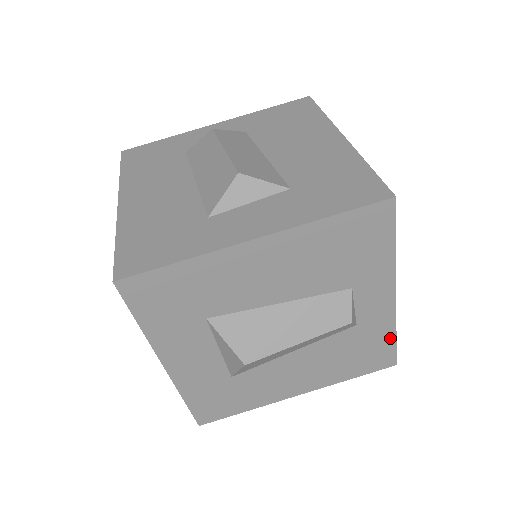
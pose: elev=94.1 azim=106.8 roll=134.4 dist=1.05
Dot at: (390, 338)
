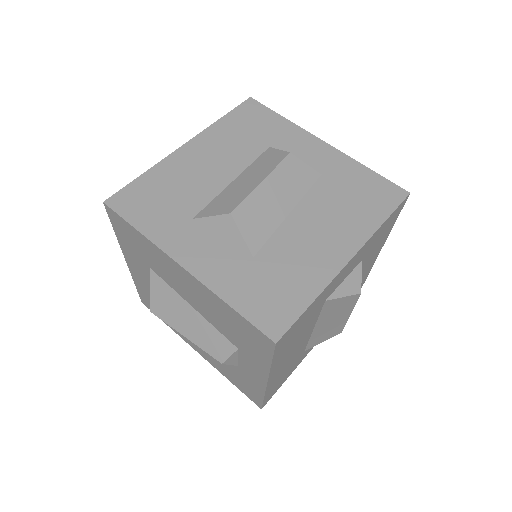
Dot at: (260, 395)
